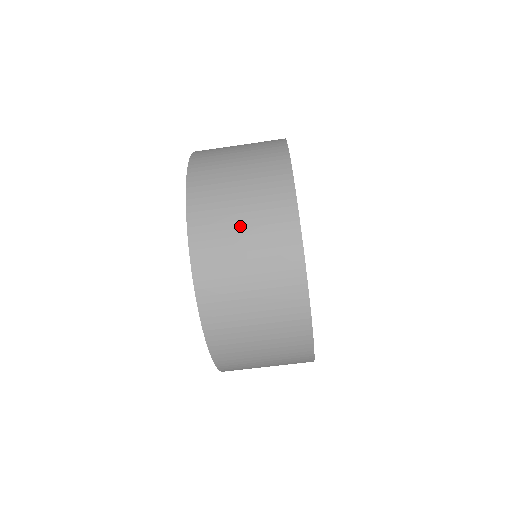
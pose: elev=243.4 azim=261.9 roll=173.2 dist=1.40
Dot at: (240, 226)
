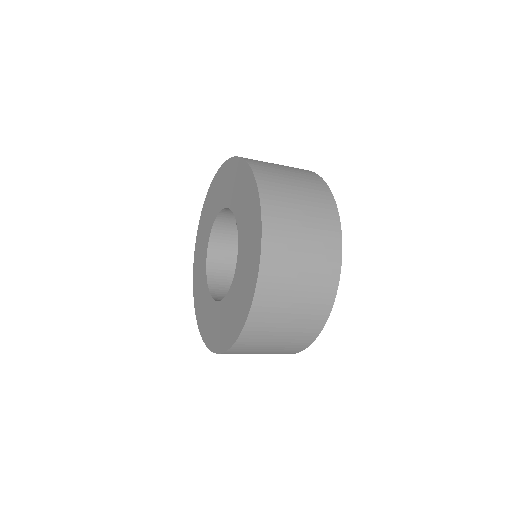
Dot at: (269, 347)
